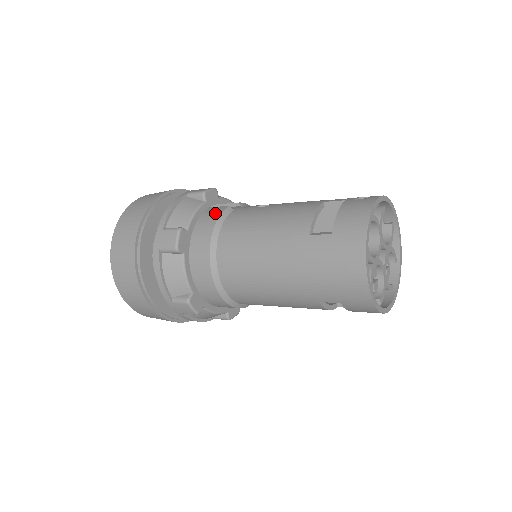
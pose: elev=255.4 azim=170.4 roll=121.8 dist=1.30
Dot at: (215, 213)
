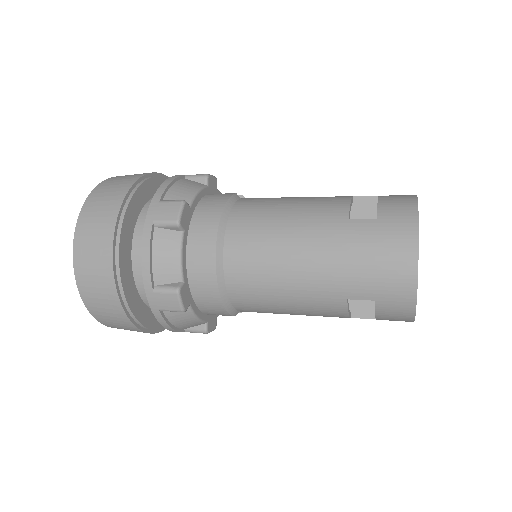
Dot at: (222, 196)
